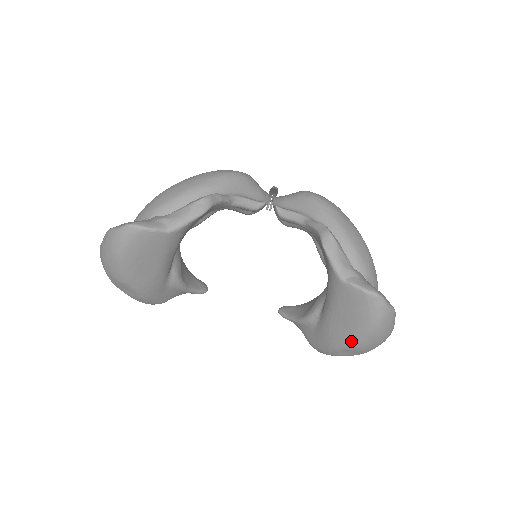
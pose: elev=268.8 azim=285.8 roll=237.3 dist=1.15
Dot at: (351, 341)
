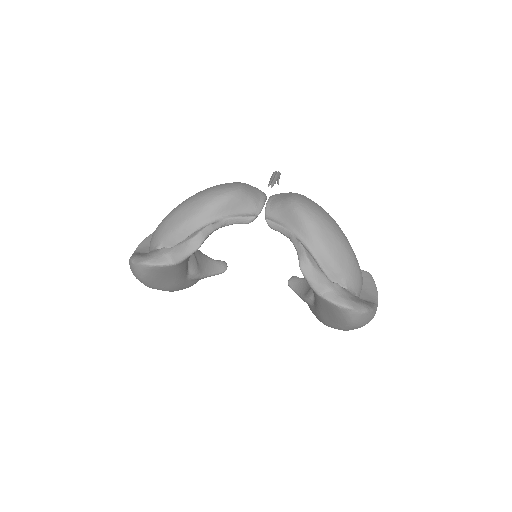
Dot at: (337, 327)
